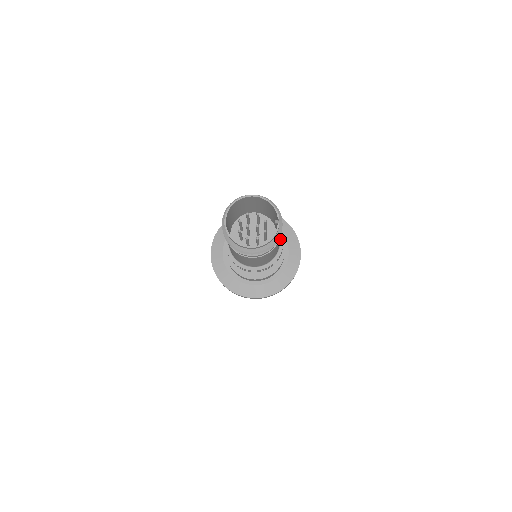
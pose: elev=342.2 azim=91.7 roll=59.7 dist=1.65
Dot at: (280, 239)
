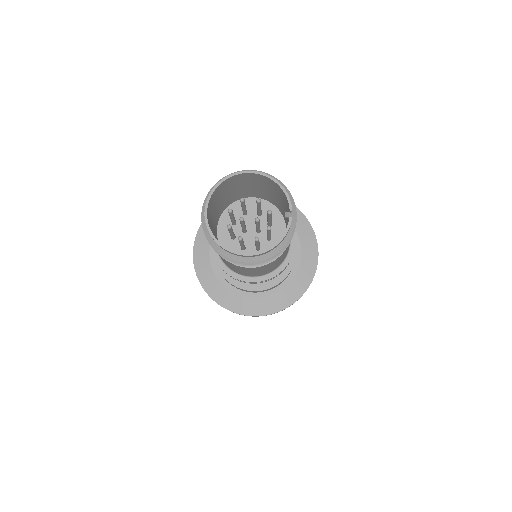
Dot at: occluded
